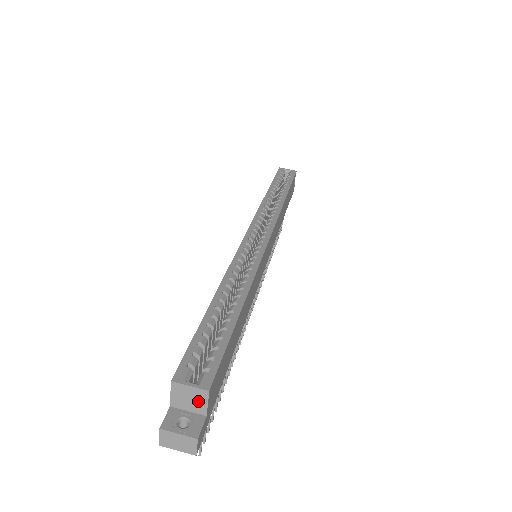
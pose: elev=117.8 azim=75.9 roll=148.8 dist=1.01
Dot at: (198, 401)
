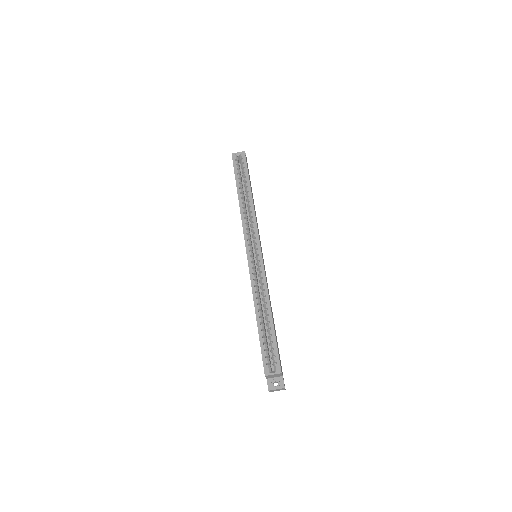
Dot at: (278, 375)
